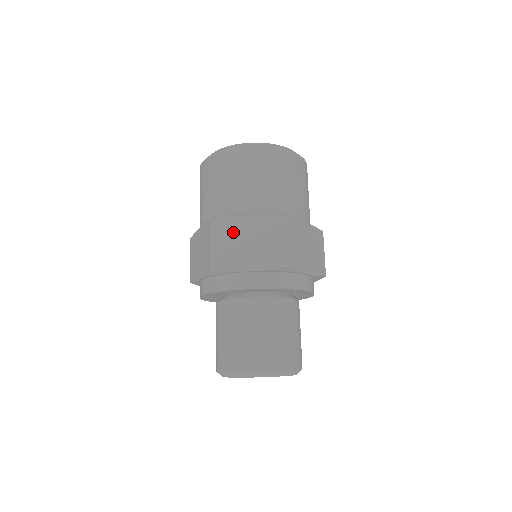
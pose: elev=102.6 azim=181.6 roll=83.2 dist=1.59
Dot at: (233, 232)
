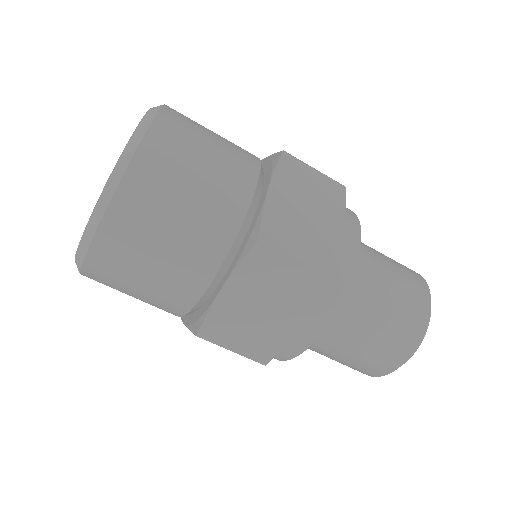
Dot at: (233, 318)
